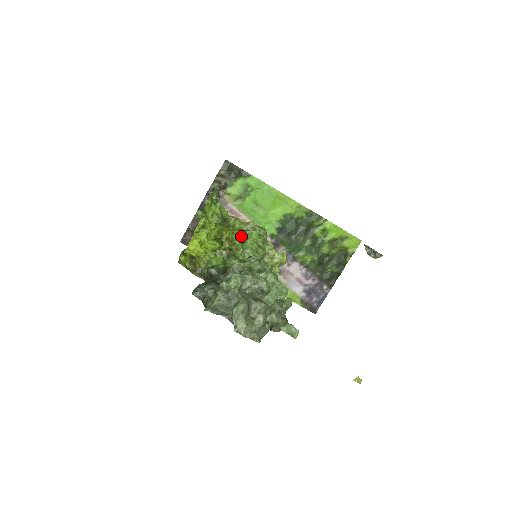
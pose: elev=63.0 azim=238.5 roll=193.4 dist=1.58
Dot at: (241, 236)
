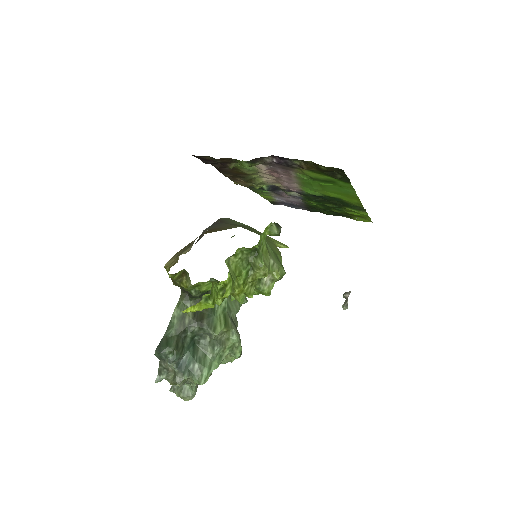
Dot at: occluded
